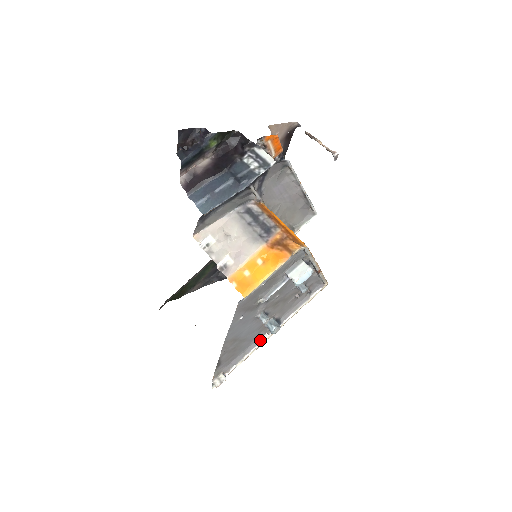
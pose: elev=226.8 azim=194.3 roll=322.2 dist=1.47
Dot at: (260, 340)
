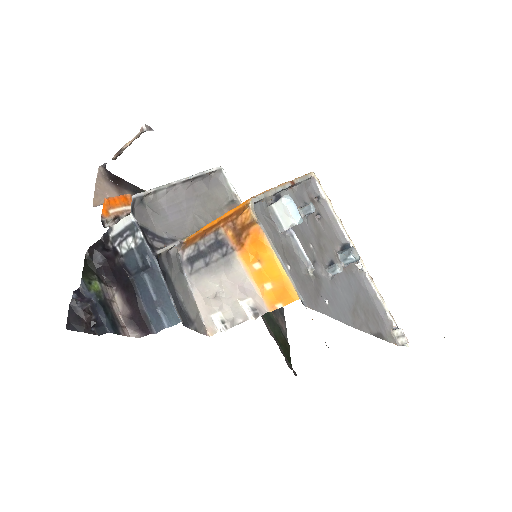
Dot at: (363, 275)
